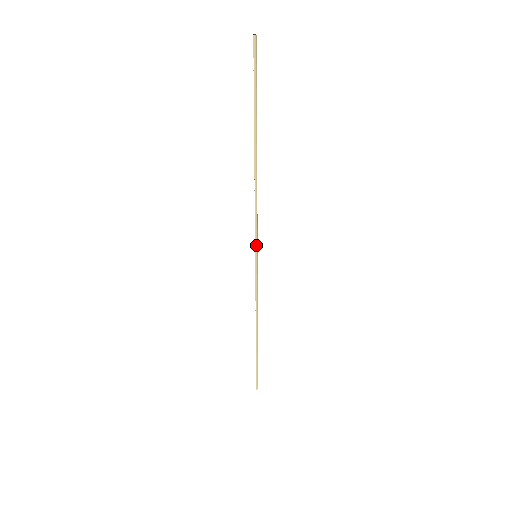
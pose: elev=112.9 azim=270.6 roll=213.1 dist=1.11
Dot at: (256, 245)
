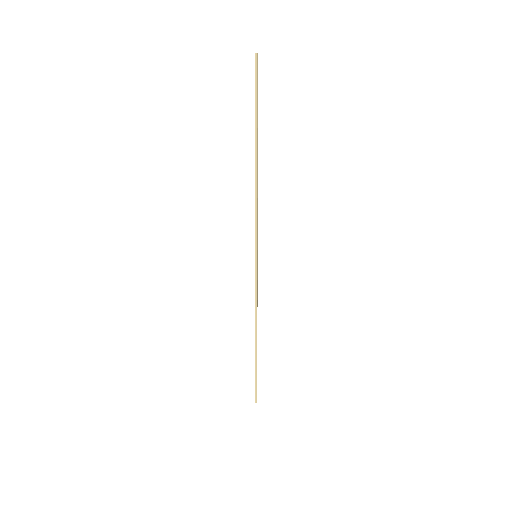
Dot at: (256, 244)
